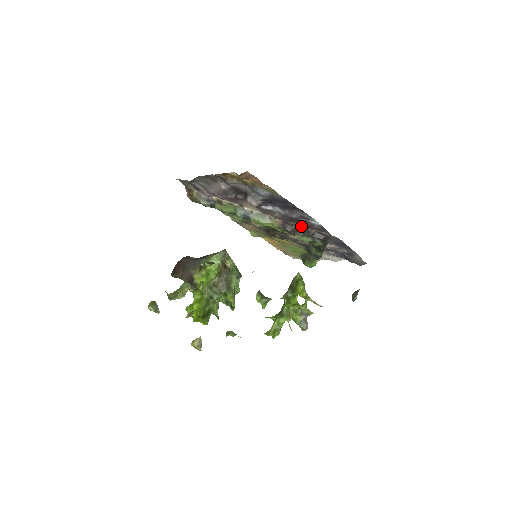
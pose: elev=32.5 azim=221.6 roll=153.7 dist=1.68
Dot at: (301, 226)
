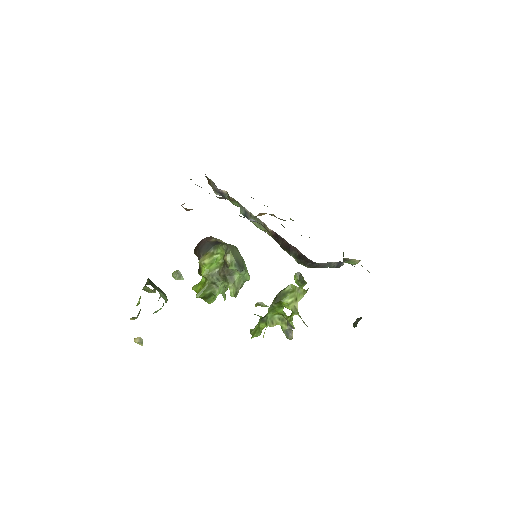
Dot at: (288, 243)
